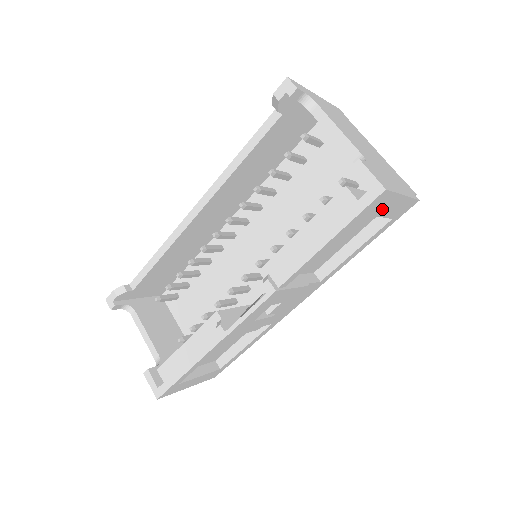
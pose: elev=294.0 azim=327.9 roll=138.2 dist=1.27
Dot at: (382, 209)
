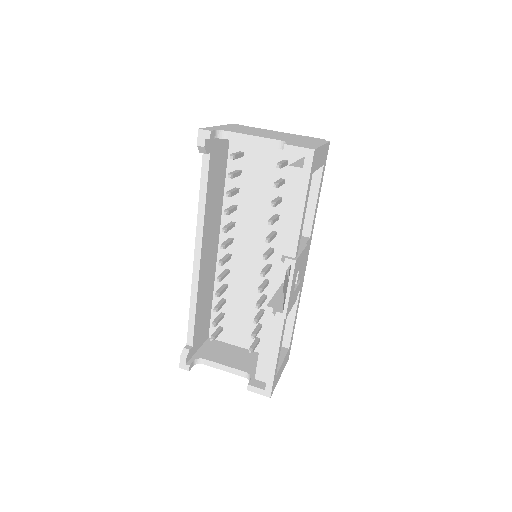
Dot at: (317, 163)
